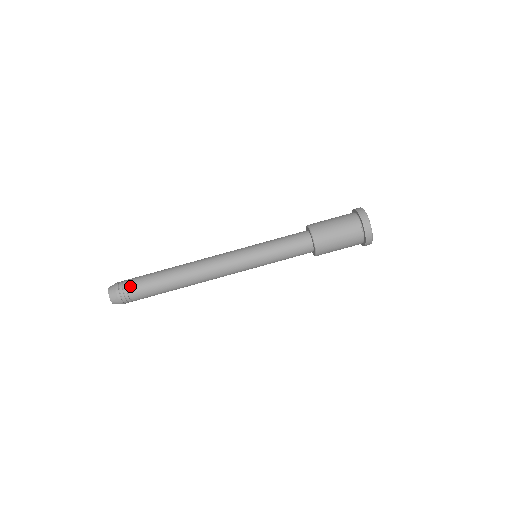
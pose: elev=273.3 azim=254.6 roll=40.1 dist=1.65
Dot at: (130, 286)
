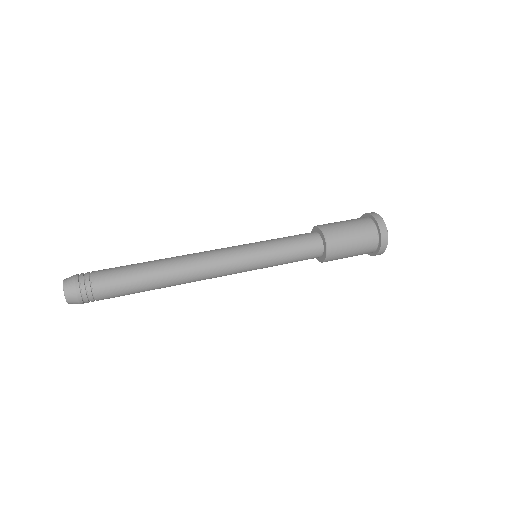
Dot at: (95, 272)
